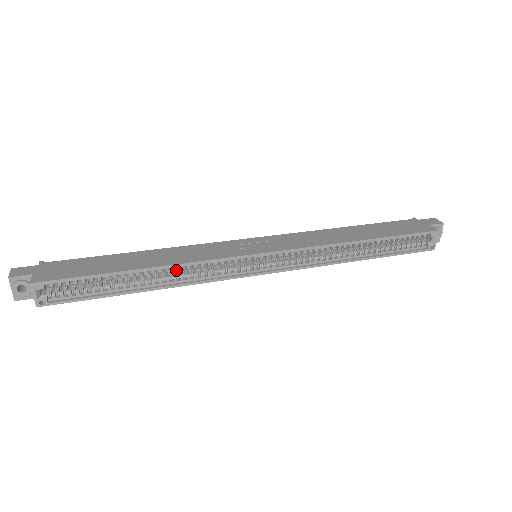
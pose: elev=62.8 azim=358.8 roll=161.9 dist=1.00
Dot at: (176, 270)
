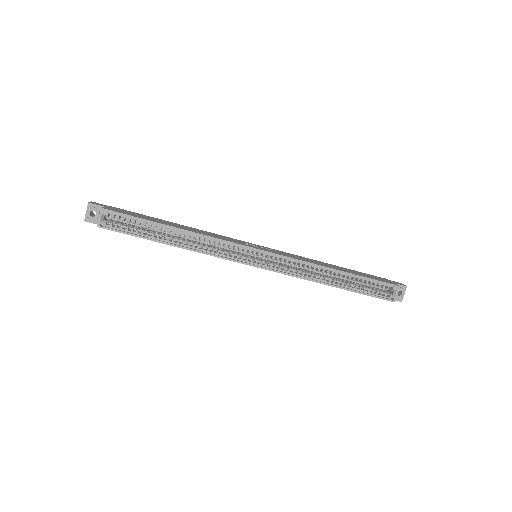
Dot at: occluded
